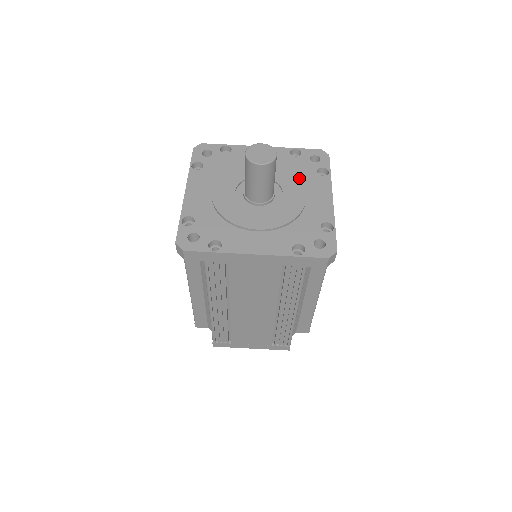
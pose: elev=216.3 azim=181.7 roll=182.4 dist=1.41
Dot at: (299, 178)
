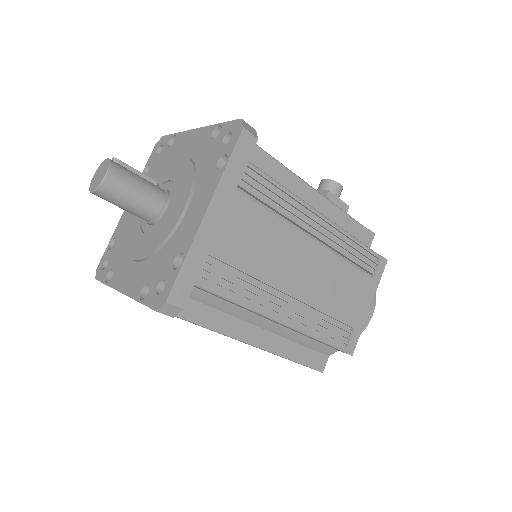
Dot at: (197, 177)
